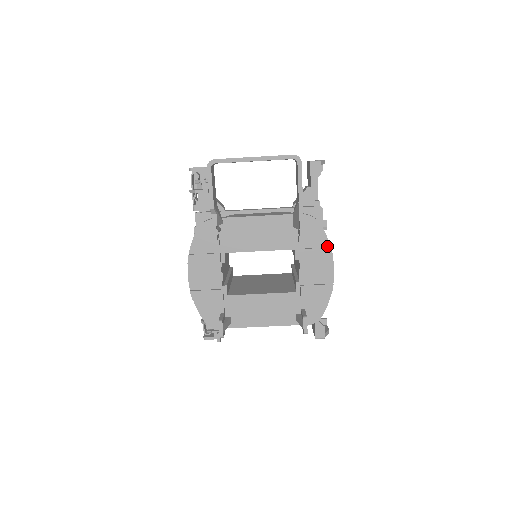
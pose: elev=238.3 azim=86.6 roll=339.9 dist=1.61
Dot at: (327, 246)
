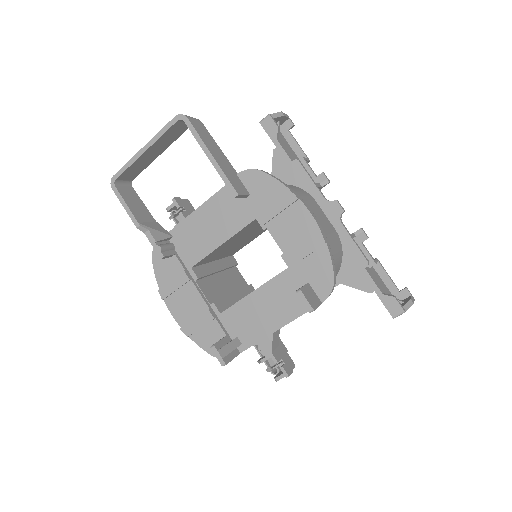
Dot at: (285, 191)
